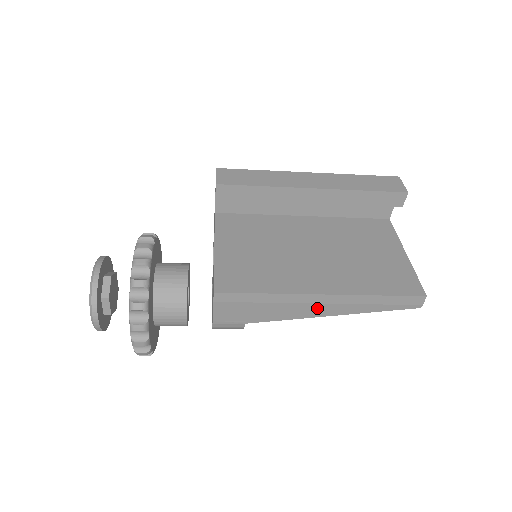
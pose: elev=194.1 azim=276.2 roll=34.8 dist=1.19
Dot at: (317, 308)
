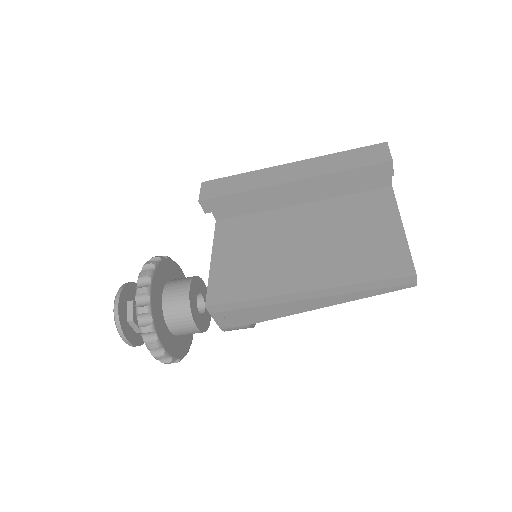
Dot at: (307, 303)
